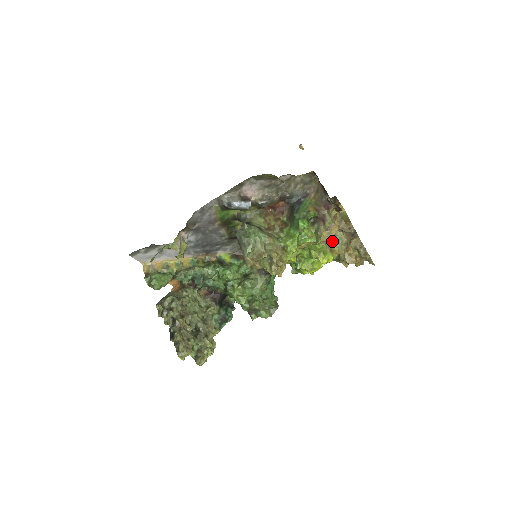
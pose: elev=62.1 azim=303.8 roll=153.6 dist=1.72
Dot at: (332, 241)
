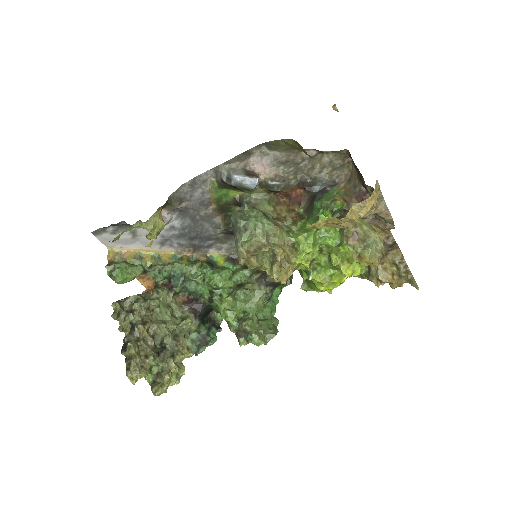
Dot at: (362, 244)
